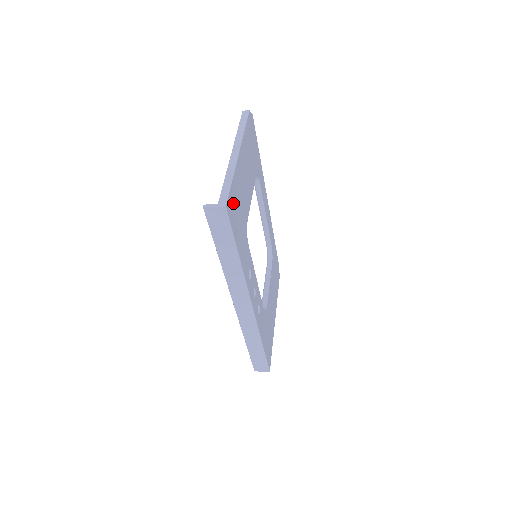
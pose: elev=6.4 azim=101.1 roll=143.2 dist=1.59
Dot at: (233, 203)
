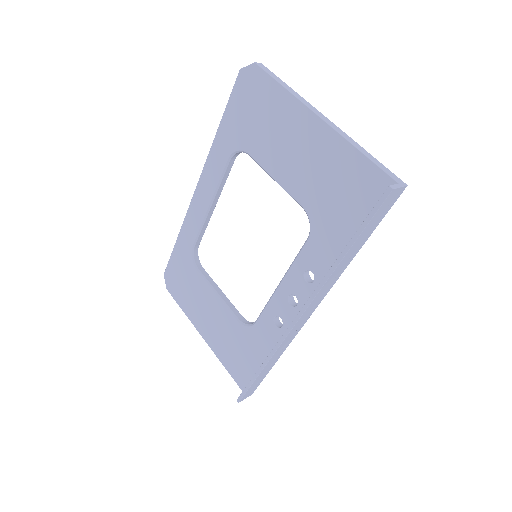
Dot at: occluded
